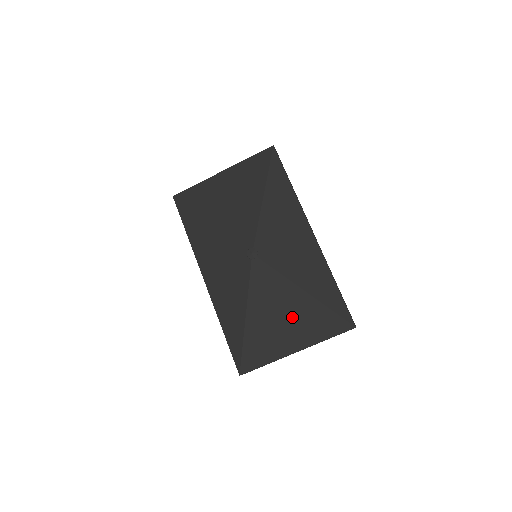
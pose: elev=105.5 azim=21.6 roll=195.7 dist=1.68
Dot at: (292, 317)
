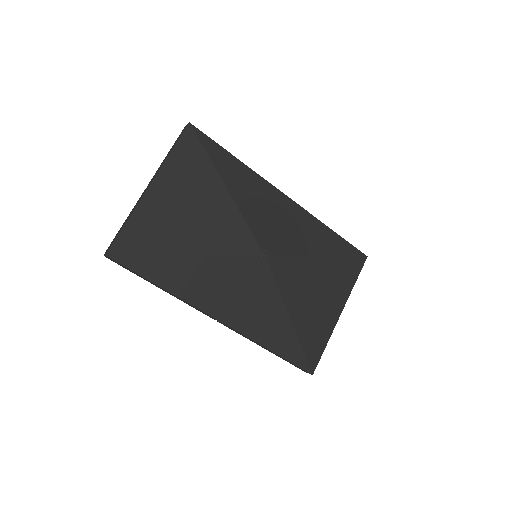
Dot at: (325, 287)
